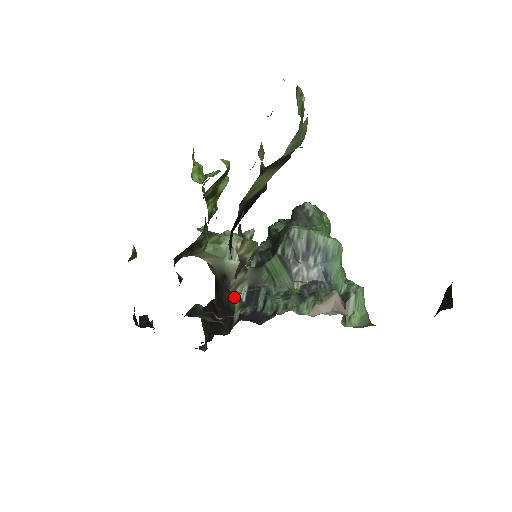
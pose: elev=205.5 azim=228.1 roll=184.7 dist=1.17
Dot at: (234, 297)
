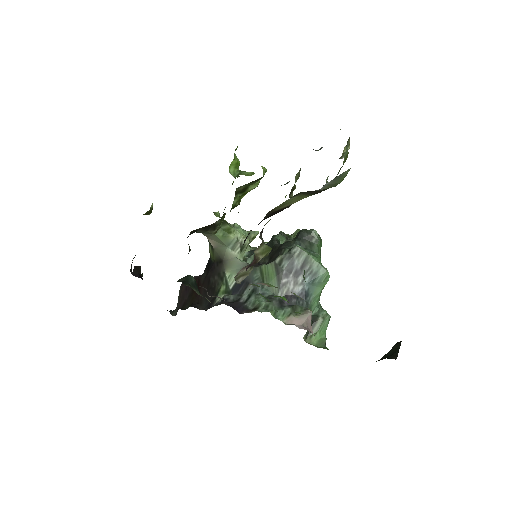
Dot at: (222, 282)
